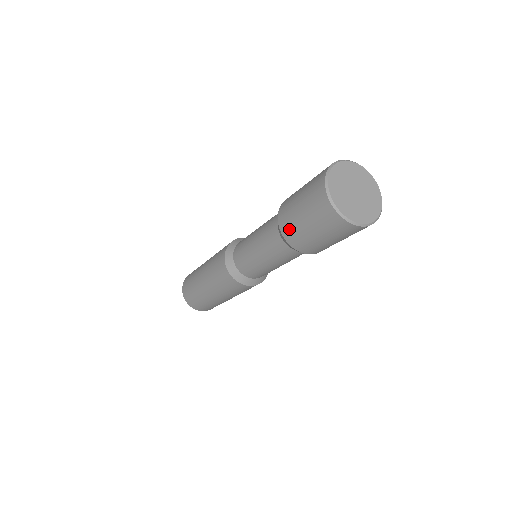
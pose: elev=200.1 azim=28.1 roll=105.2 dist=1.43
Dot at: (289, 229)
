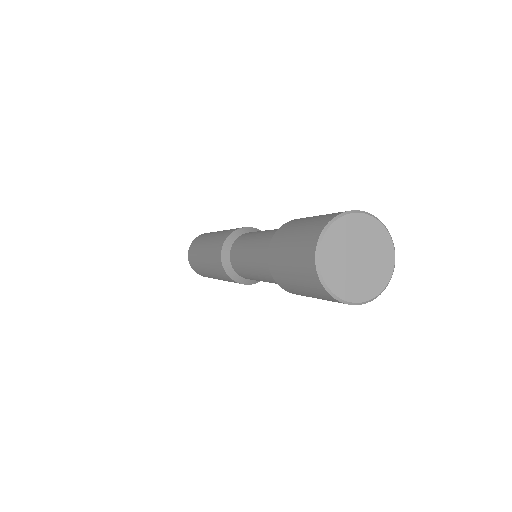
Dot at: (292, 292)
